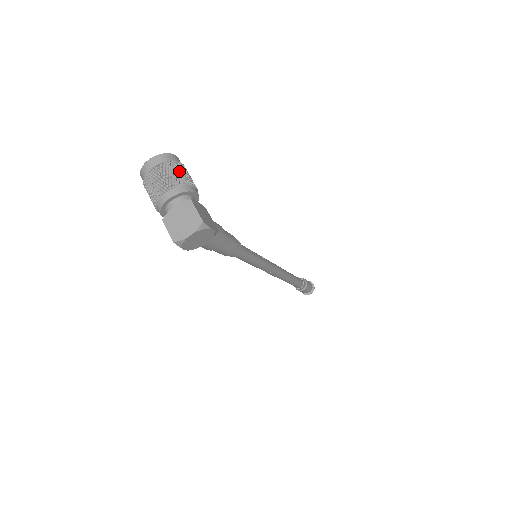
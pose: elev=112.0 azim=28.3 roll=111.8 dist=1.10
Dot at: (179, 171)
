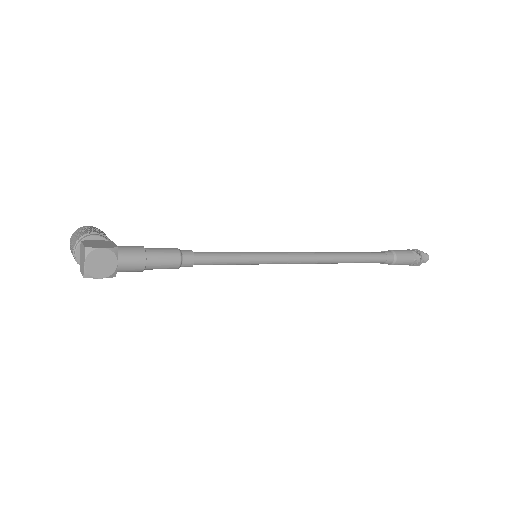
Dot at: (81, 232)
